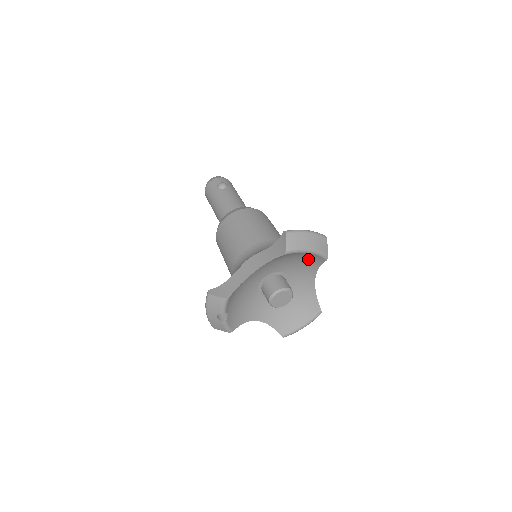
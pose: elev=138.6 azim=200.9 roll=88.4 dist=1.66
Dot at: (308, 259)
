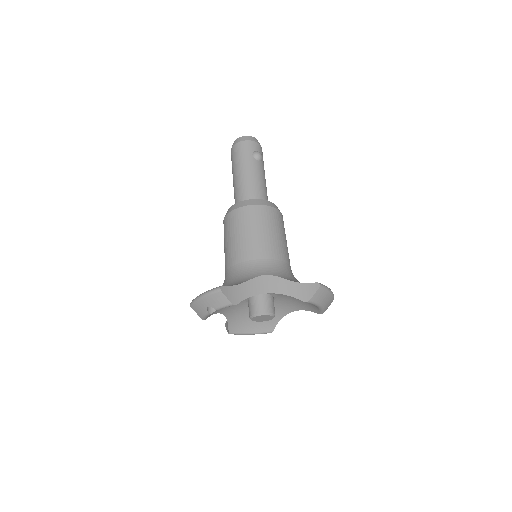
Dot at: (307, 304)
